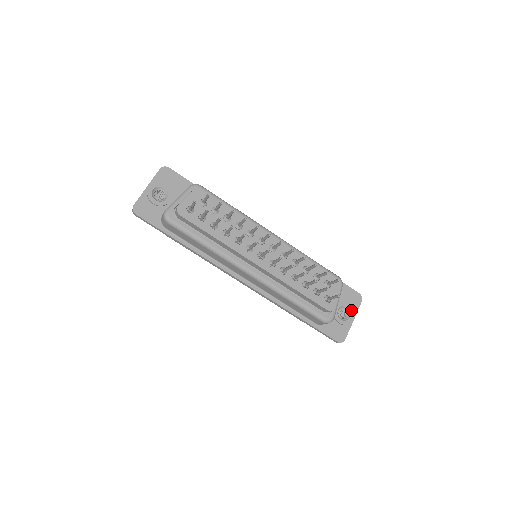
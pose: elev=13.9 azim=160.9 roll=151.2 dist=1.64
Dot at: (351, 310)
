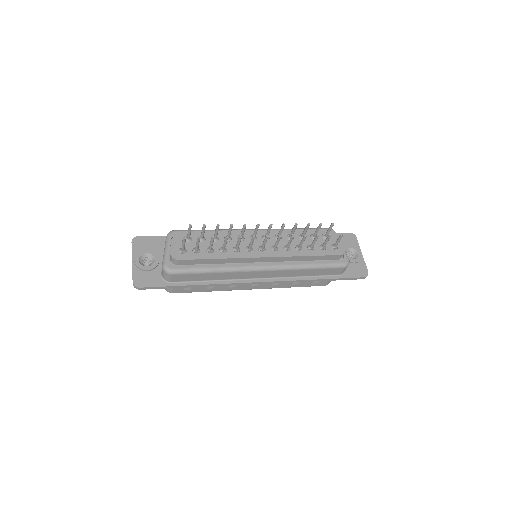
Dot at: (354, 248)
